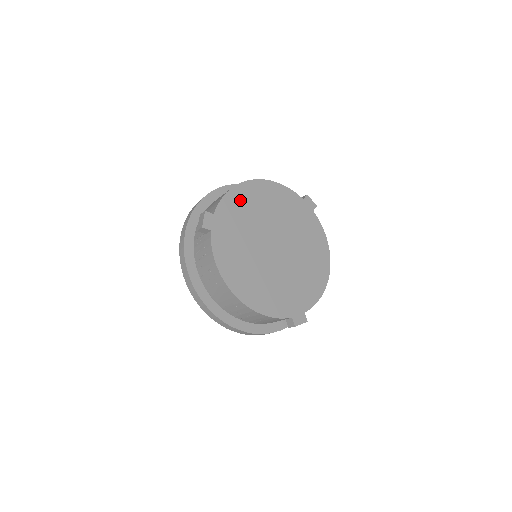
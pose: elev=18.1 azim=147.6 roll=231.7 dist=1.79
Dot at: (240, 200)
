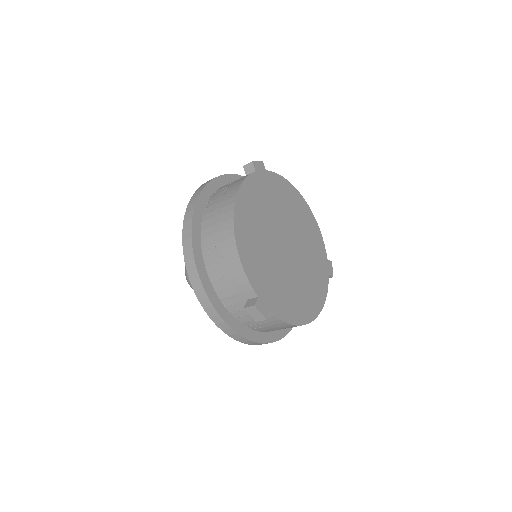
Dot at: (288, 193)
